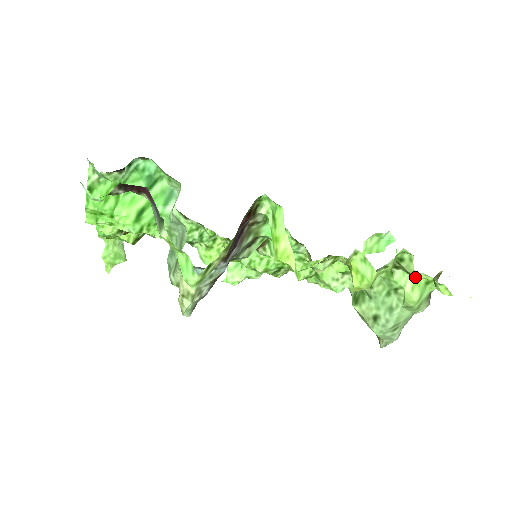
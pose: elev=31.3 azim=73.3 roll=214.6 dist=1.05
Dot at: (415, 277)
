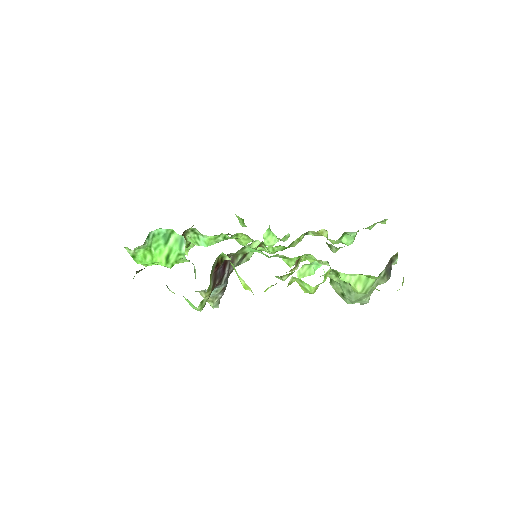
Dot at: occluded
